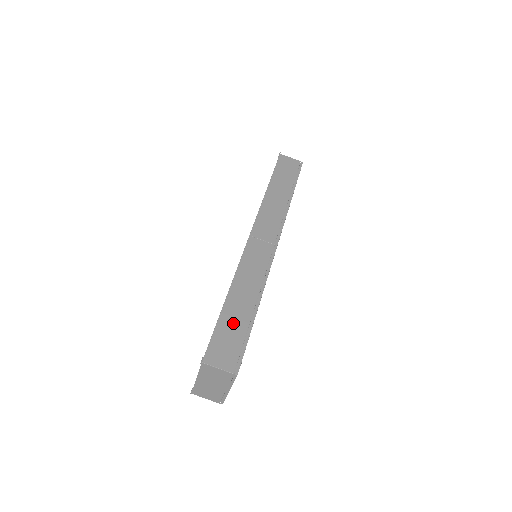
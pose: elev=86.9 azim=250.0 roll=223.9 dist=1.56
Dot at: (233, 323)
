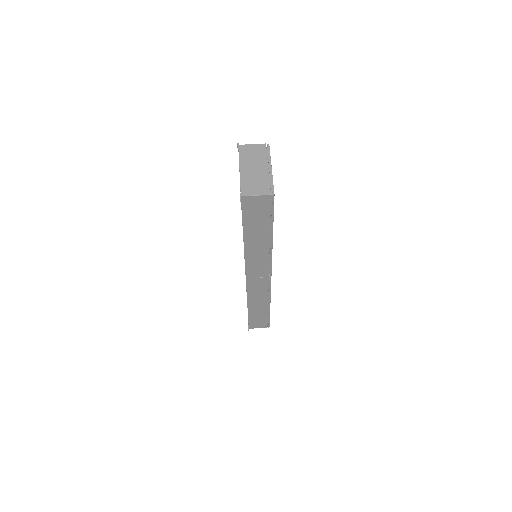
Dot at: occluded
